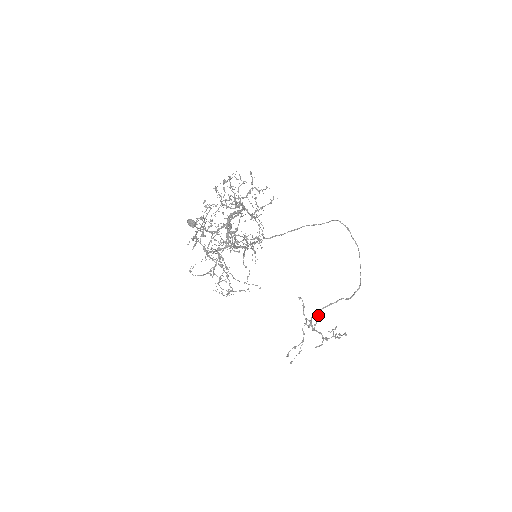
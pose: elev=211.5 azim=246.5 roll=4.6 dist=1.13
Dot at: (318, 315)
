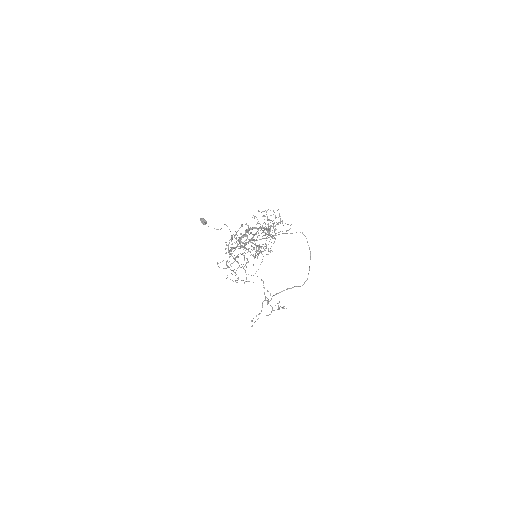
Dot at: (270, 293)
